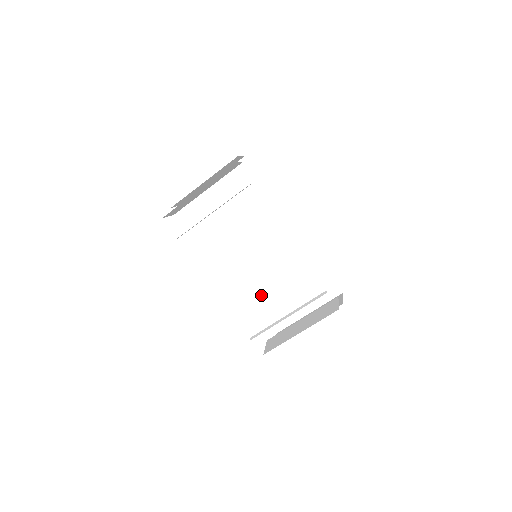
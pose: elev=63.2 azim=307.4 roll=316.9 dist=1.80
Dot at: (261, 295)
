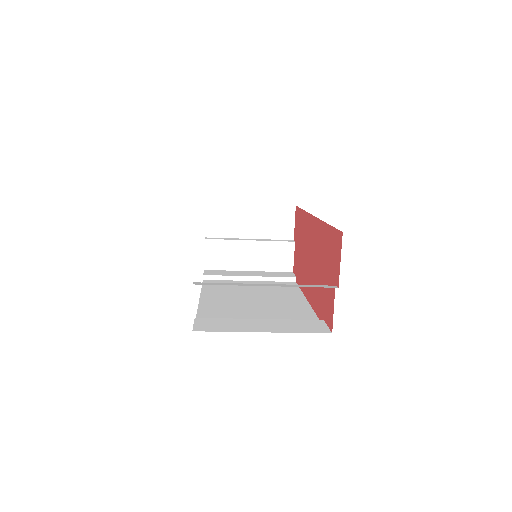
Dot at: occluded
